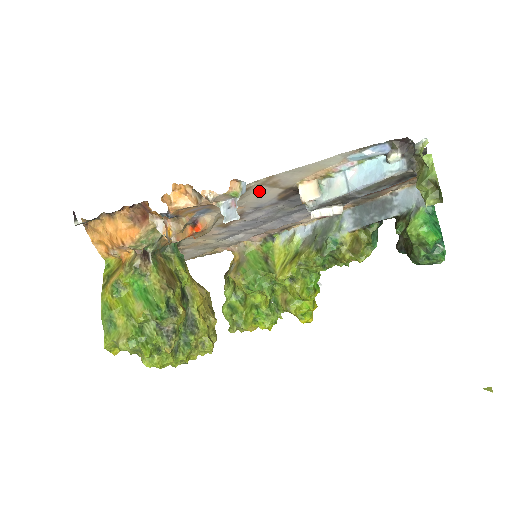
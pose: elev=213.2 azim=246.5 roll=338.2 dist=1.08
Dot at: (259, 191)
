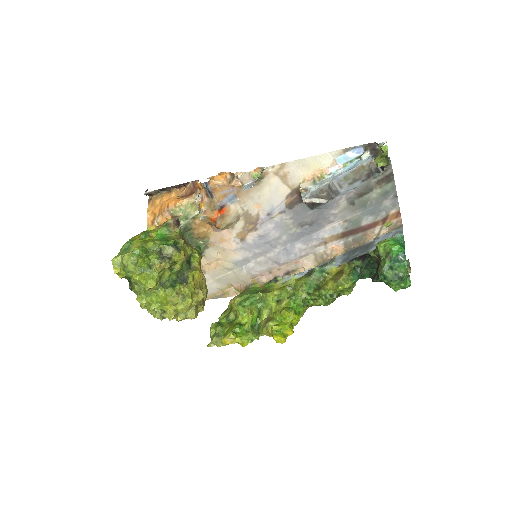
Dot at: (273, 184)
